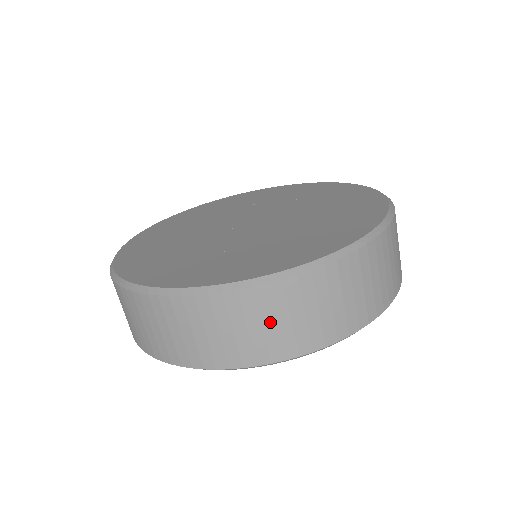
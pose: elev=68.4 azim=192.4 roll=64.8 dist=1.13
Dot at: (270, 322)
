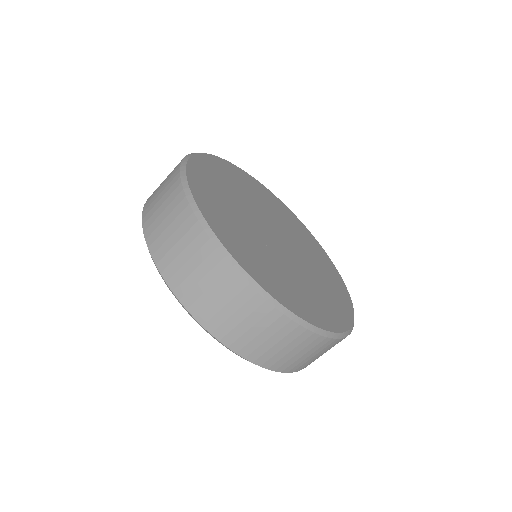
Dot at: (207, 283)
